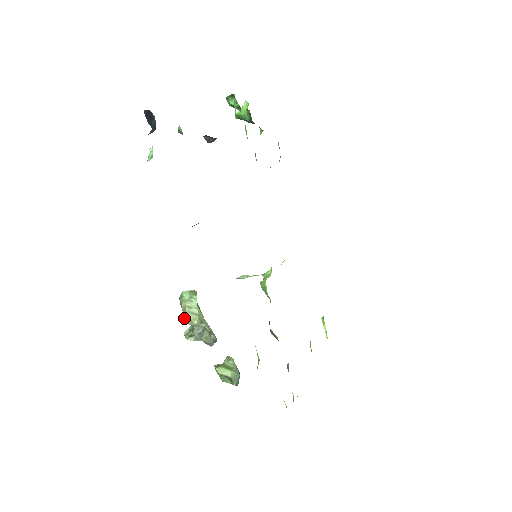
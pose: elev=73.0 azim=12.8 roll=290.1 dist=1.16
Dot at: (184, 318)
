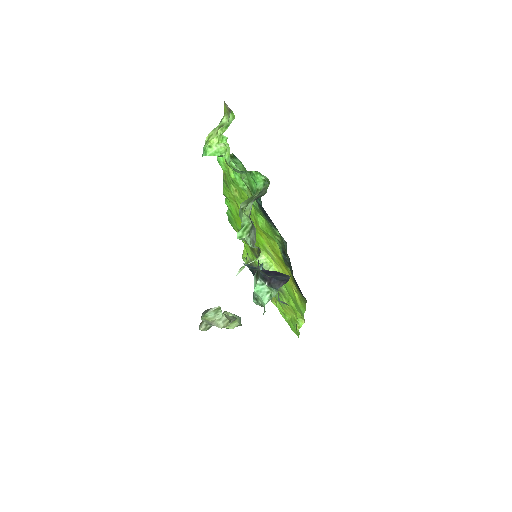
Dot at: occluded
